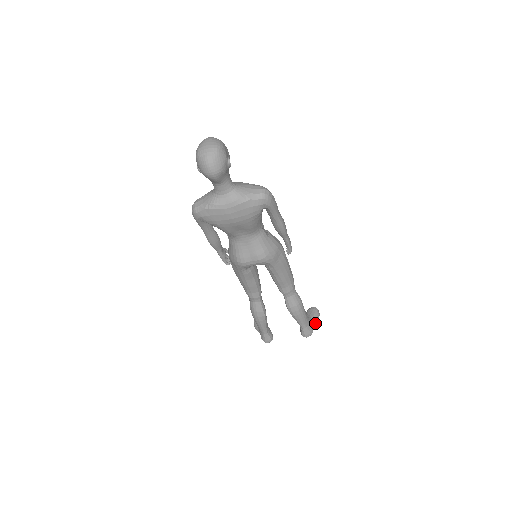
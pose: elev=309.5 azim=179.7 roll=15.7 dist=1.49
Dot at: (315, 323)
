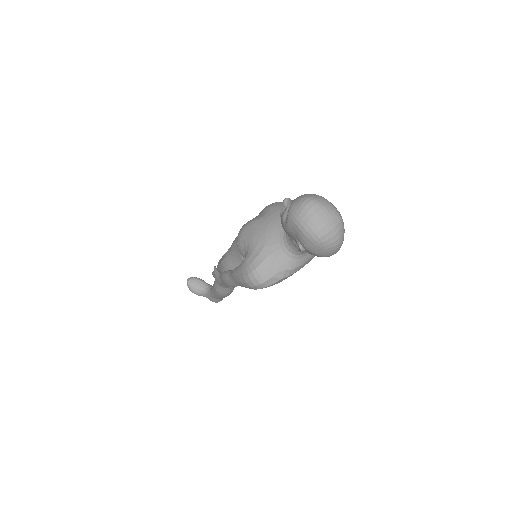
Dot at: occluded
